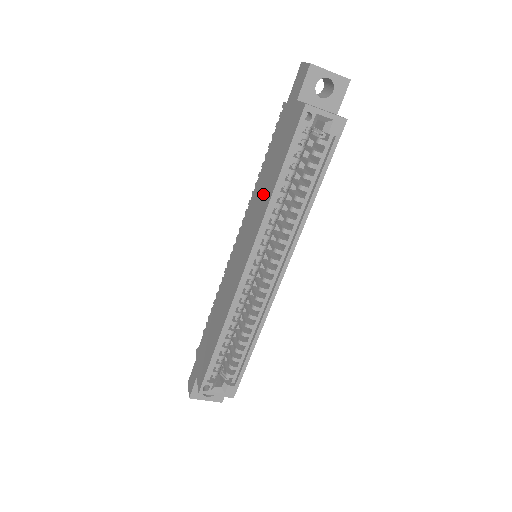
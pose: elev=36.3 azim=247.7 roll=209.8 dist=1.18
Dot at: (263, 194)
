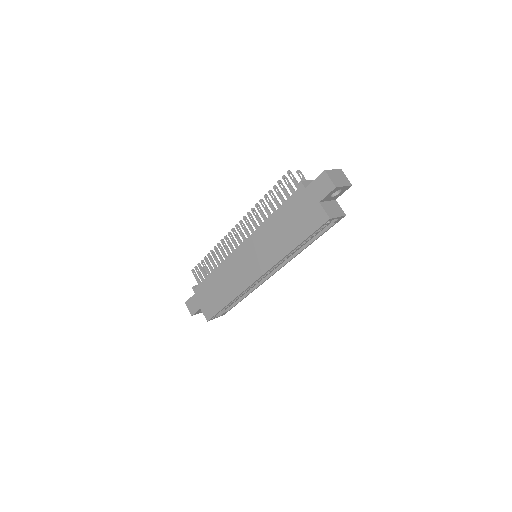
Dot at: (278, 240)
